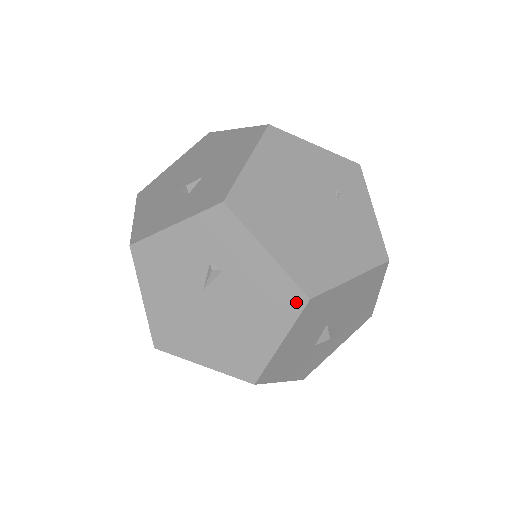
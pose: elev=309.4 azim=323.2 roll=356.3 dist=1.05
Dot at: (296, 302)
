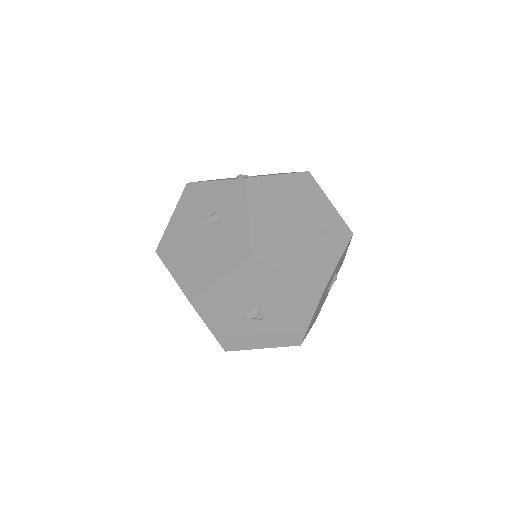
Dot at: (243, 254)
